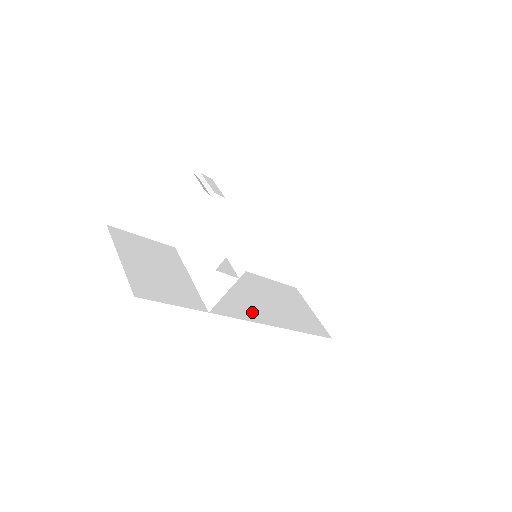
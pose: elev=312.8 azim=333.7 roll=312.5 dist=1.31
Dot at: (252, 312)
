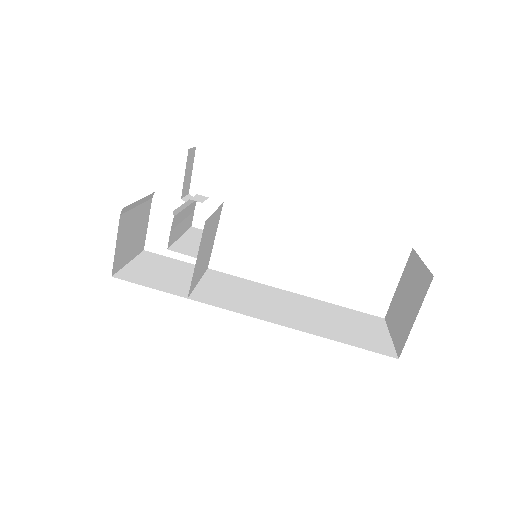
Dot at: (258, 312)
